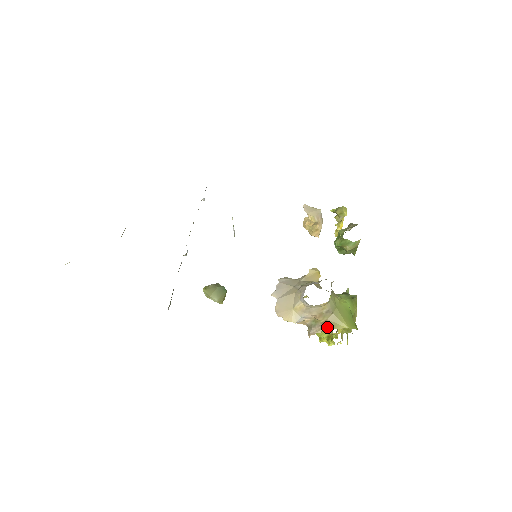
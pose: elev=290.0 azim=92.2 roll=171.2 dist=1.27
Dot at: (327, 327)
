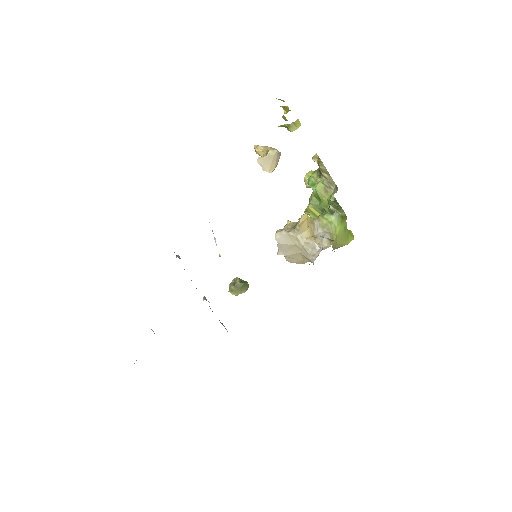
Dot at: occluded
